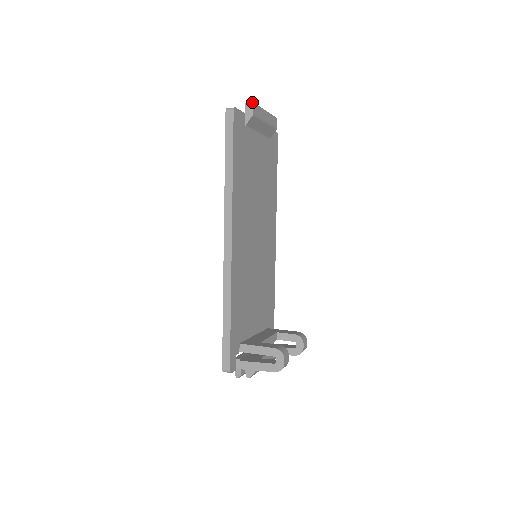
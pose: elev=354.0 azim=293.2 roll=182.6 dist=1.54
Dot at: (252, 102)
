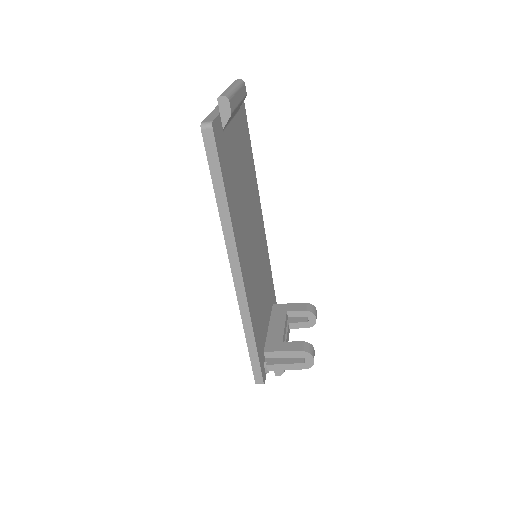
Dot at: (226, 98)
